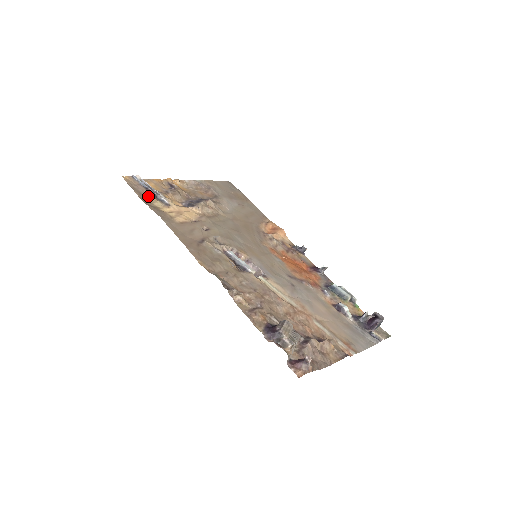
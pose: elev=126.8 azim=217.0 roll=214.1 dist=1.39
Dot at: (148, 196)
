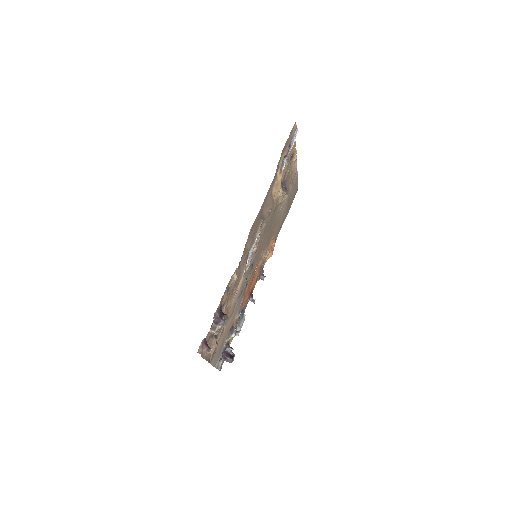
Dot at: (285, 152)
